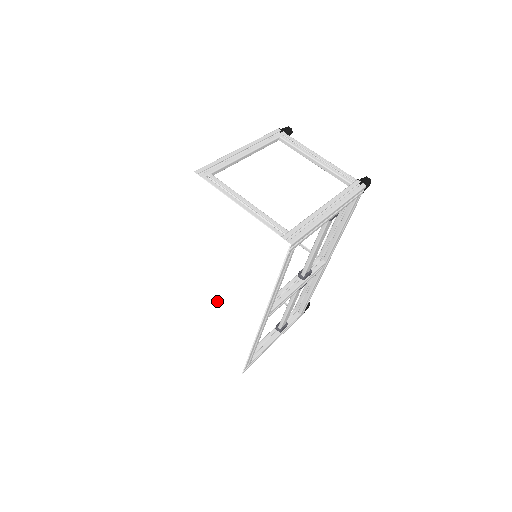
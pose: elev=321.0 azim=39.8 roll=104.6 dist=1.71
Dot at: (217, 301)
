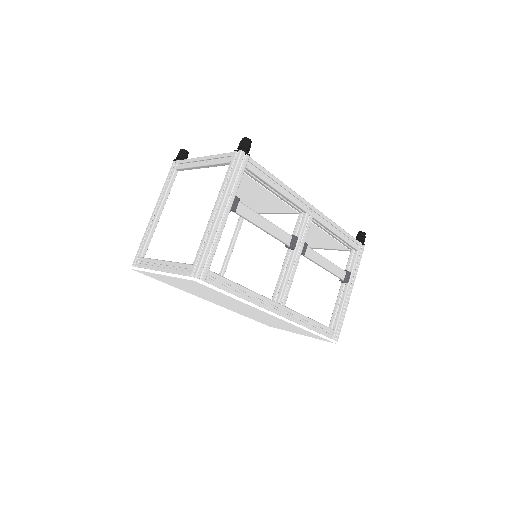
Dot at: (255, 315)
